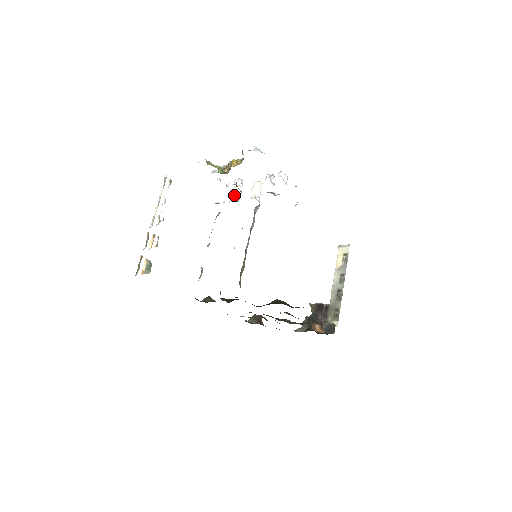
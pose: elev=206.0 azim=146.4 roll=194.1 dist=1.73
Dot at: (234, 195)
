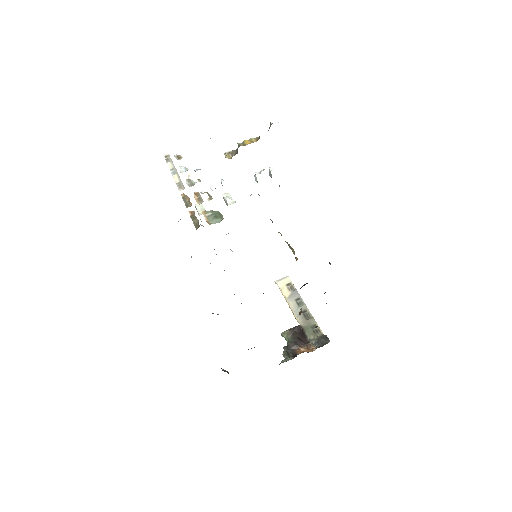
Dot at: (202, 209)
